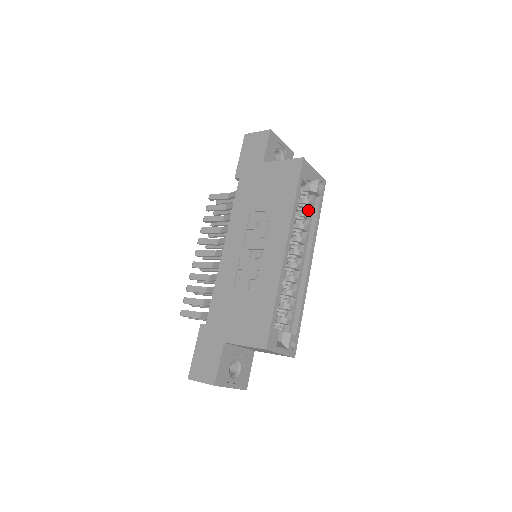
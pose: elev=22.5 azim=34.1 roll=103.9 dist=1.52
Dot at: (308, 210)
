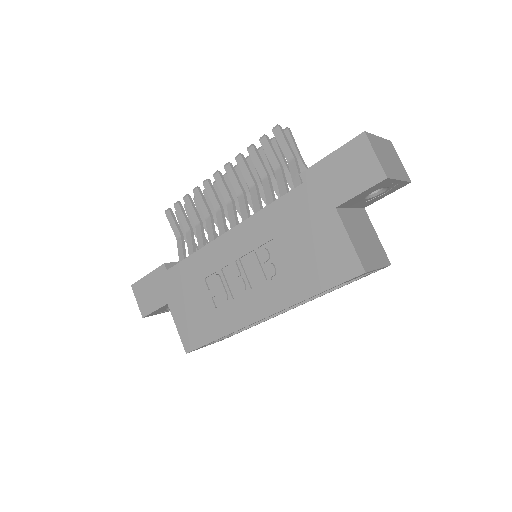
Dot at: occluded
